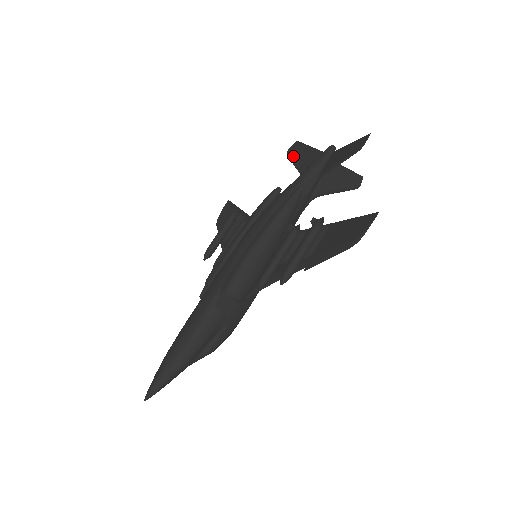
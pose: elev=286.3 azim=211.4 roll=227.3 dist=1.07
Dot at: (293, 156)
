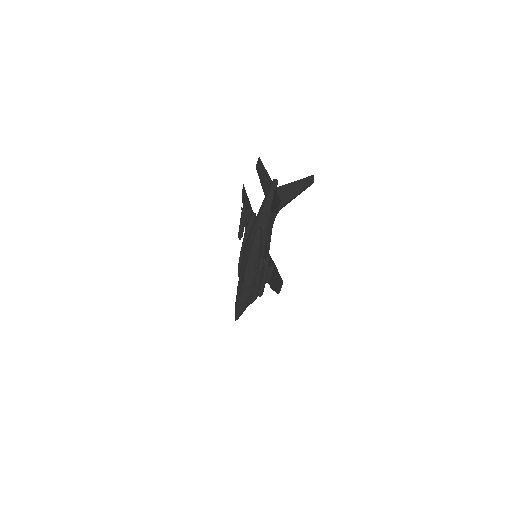
Dot at: (259, 175)
